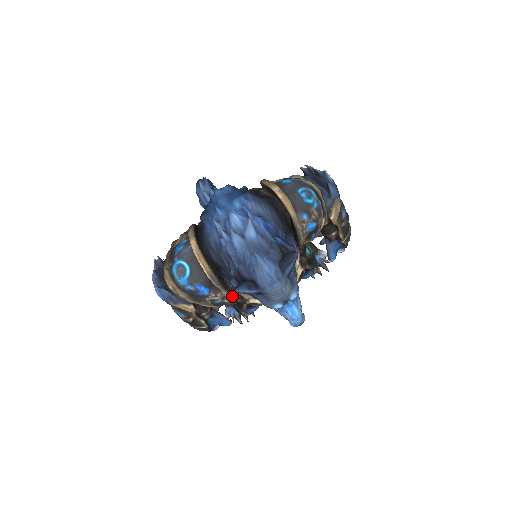
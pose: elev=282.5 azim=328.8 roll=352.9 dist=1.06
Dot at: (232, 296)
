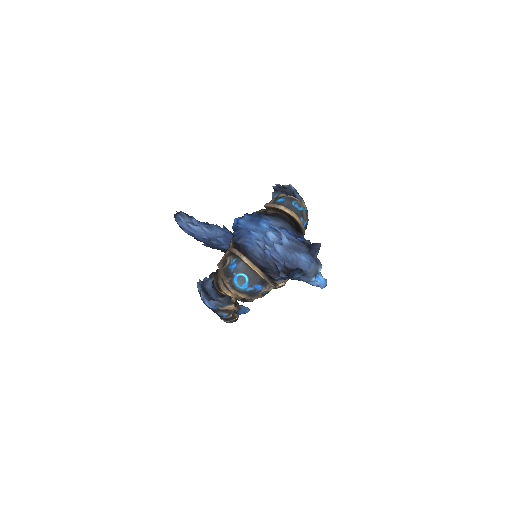
Dot at: (274, 285)
